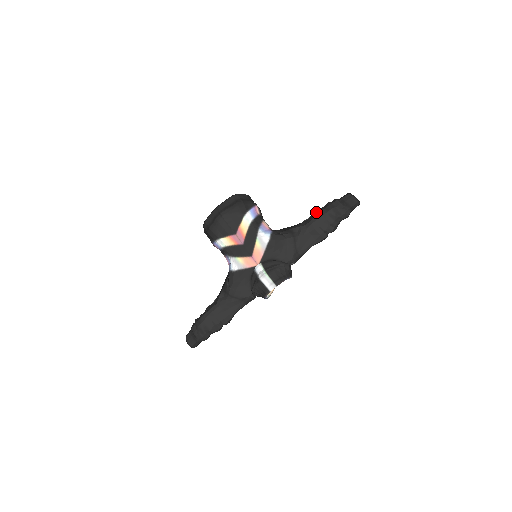
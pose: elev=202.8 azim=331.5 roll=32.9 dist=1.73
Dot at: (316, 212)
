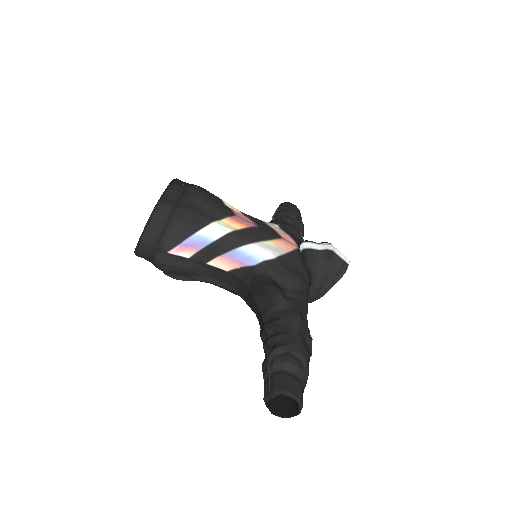
Dot at: (282, 210)
